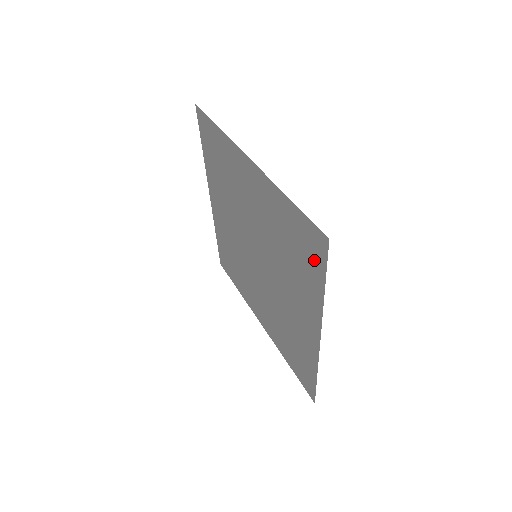
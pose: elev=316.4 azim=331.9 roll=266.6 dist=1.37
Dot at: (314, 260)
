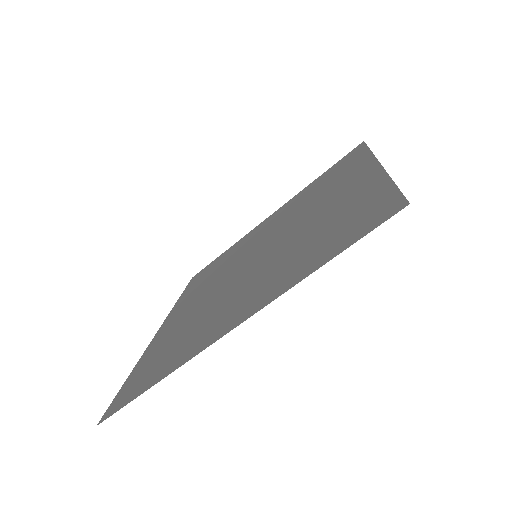
Dot at: (349, 235)
